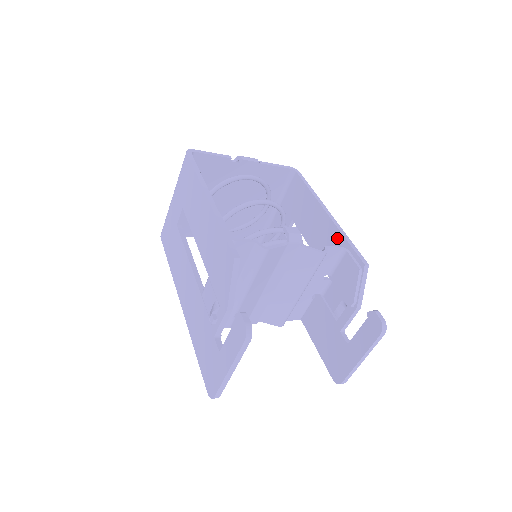
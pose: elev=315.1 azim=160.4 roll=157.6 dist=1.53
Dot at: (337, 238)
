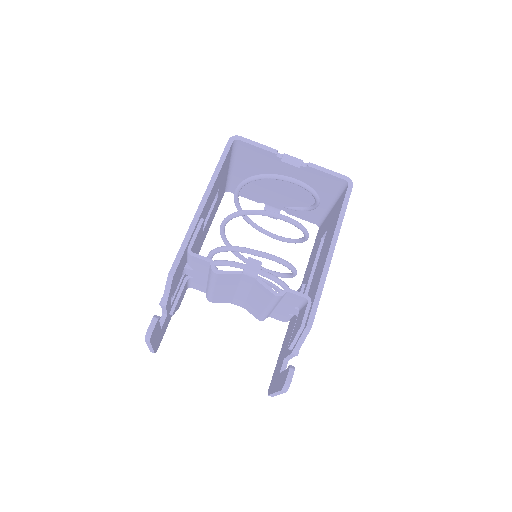
Dot at: (318, 282)
